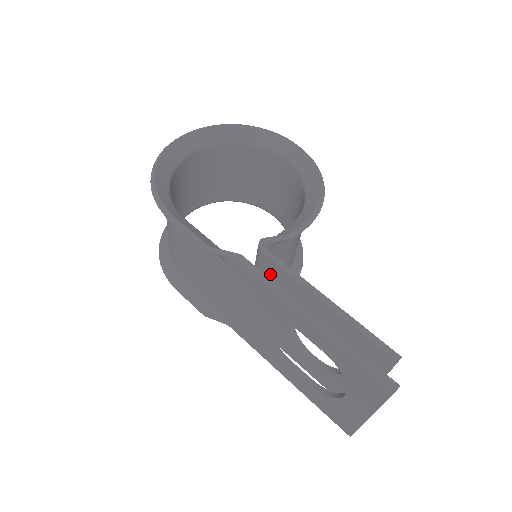
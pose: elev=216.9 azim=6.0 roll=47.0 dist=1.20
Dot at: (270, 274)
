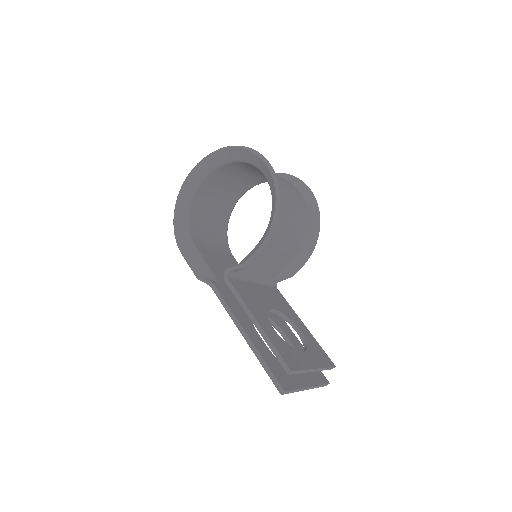
Dot at: occluded
